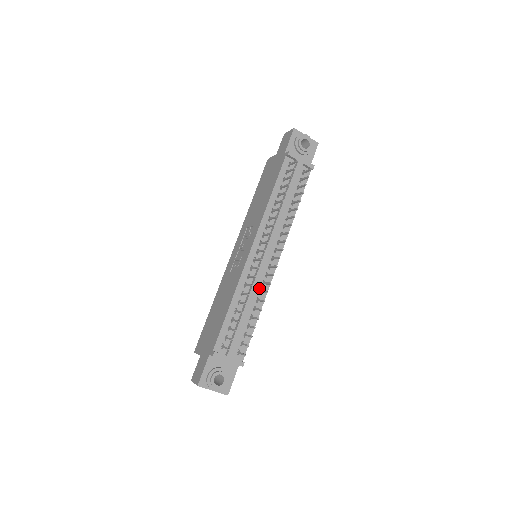
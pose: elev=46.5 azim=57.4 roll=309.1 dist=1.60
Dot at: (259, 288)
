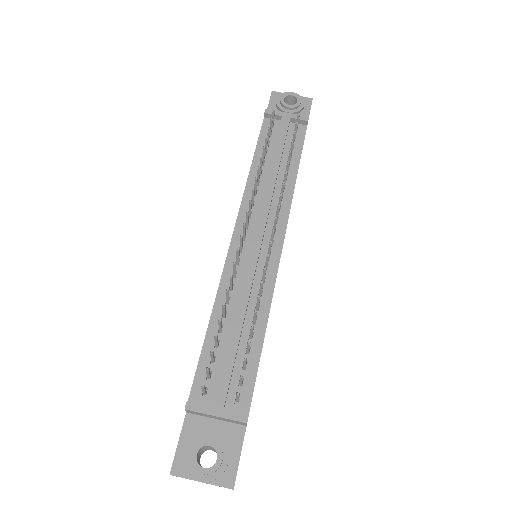
Dot at: (257, 289)
